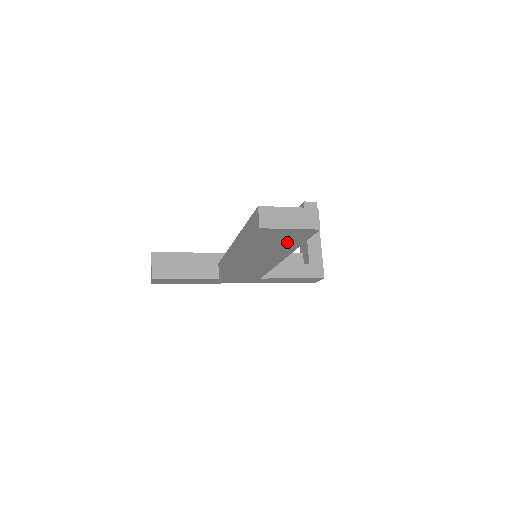
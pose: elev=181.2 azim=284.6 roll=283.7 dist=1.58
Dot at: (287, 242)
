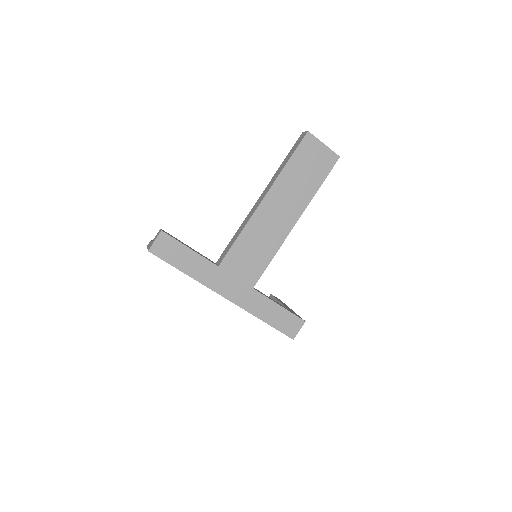
Dot at: (313, 175)
